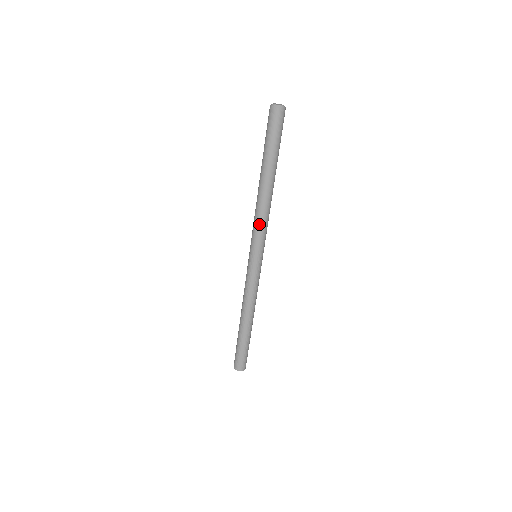
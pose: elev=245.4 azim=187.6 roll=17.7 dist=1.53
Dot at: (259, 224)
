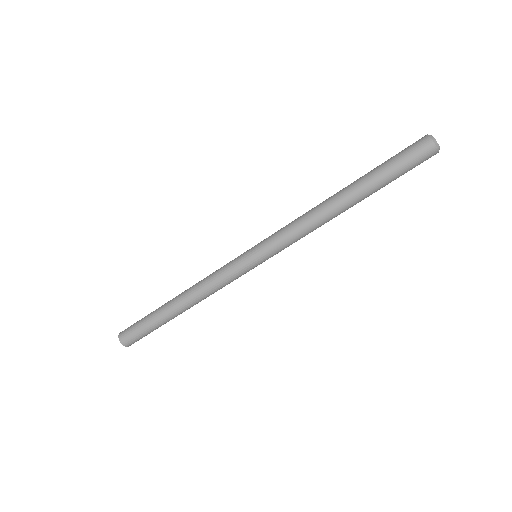
Dot at: (296, 233)
